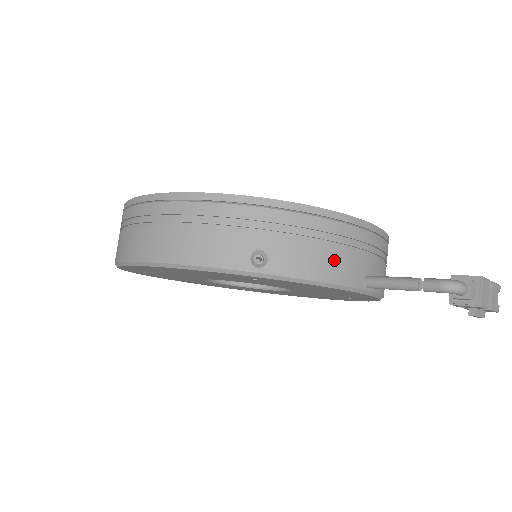
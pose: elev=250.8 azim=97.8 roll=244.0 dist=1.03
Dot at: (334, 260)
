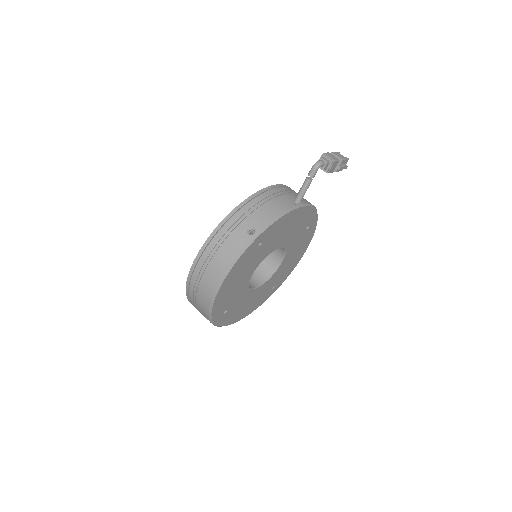
Dot at: (275, 205)
